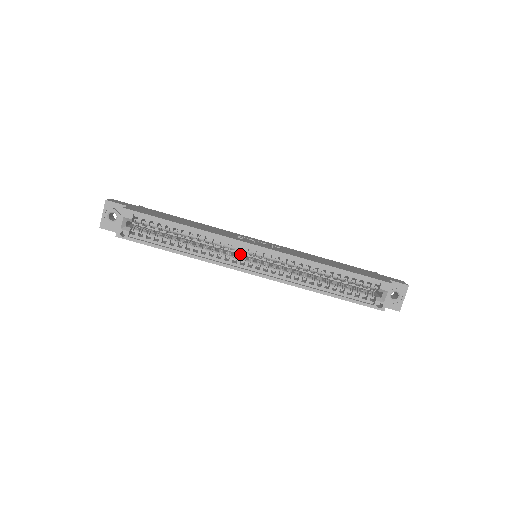
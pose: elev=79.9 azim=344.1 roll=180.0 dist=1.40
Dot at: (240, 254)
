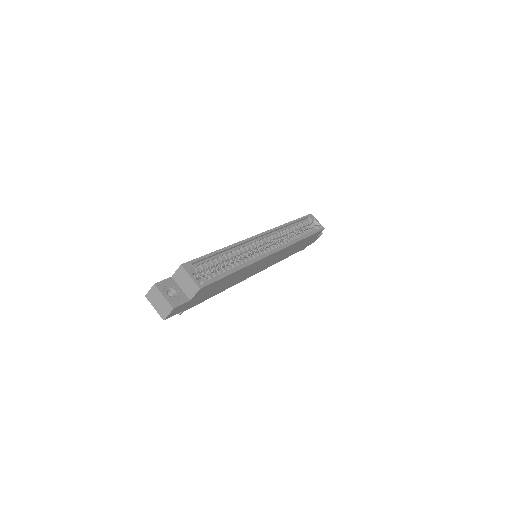
Dot at: occluded
